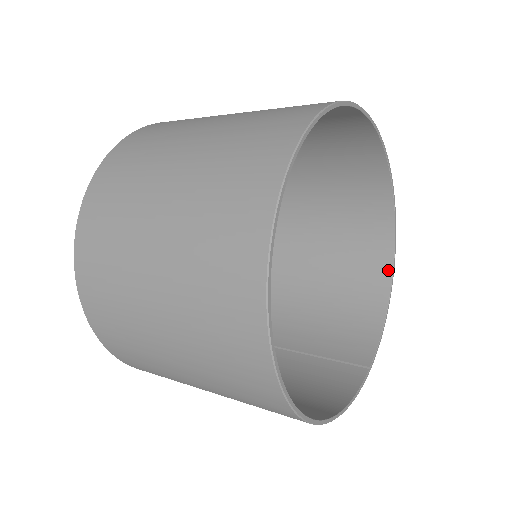
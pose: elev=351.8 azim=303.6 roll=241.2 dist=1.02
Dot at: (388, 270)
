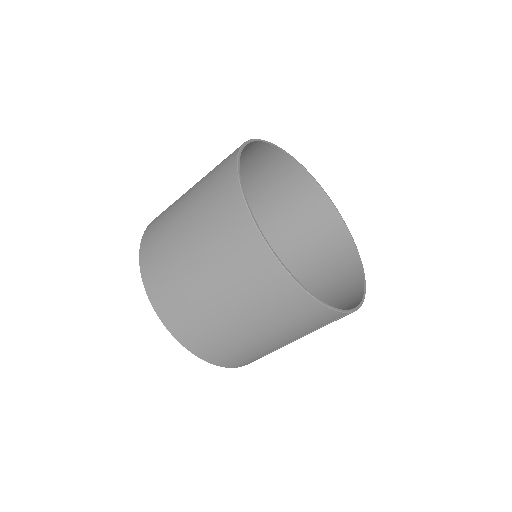
Dot at: (360, 277)
